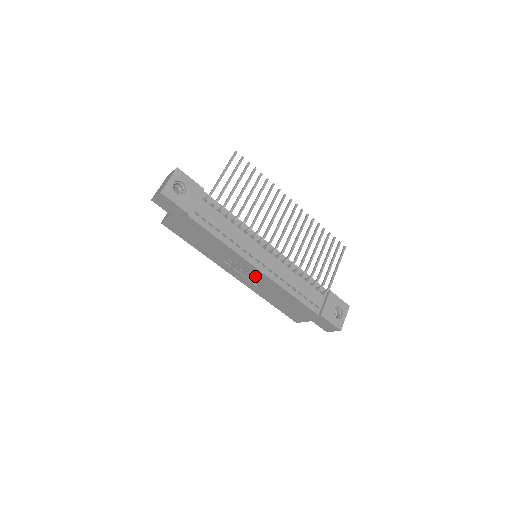
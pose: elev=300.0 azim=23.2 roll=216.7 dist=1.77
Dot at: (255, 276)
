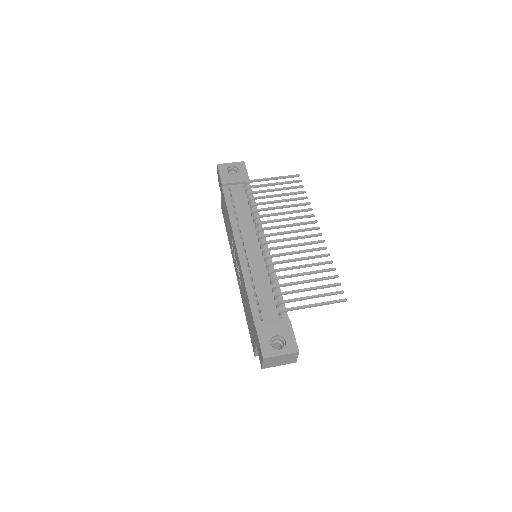
Dot at: (238, 265)
